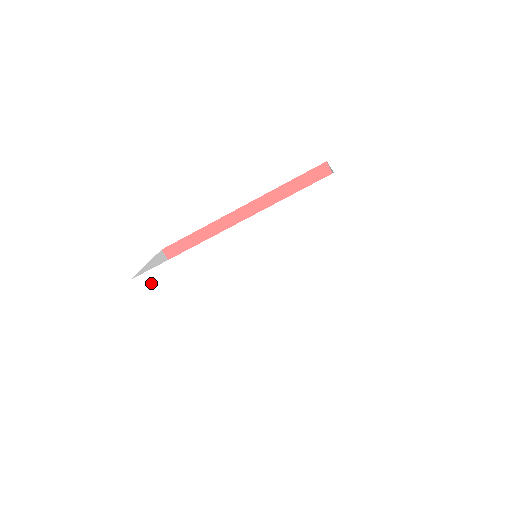
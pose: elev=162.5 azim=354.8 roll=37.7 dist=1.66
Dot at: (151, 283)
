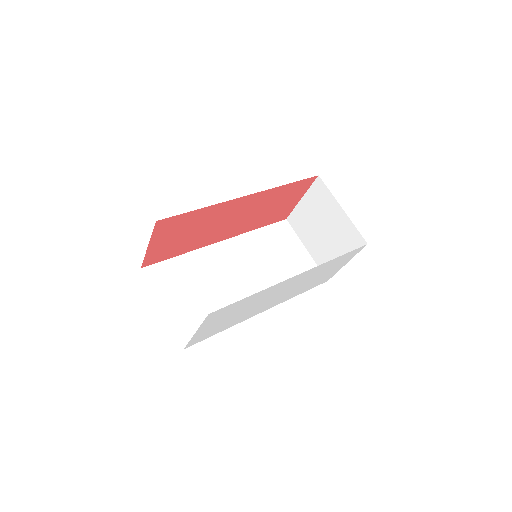
Dot at: (220, 313)
